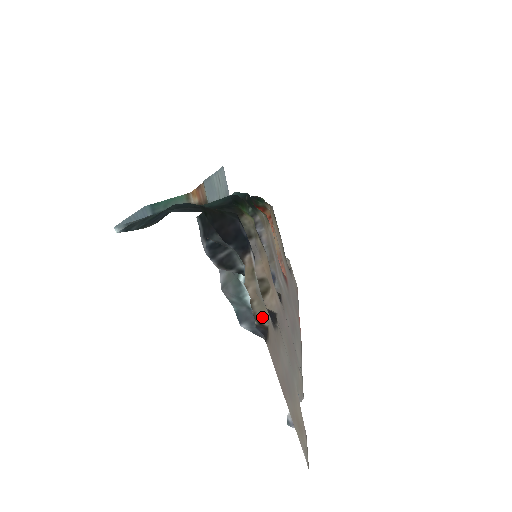
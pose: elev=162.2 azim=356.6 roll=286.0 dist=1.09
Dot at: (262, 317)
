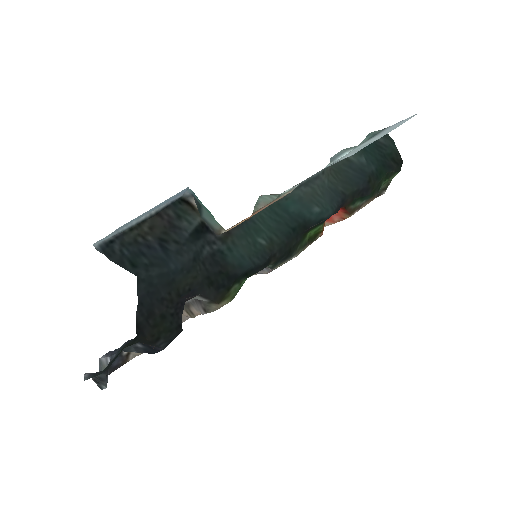
Dot at: (135, 353)
